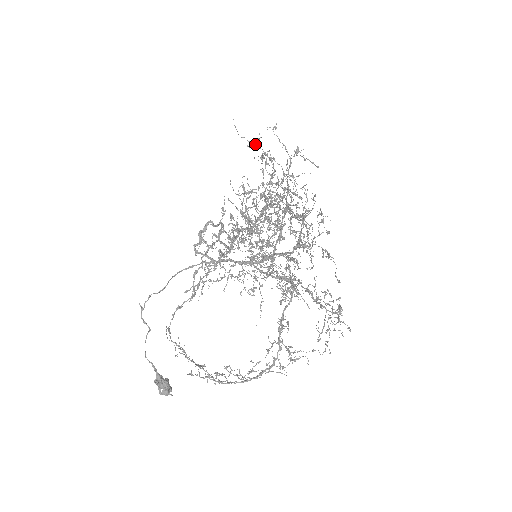
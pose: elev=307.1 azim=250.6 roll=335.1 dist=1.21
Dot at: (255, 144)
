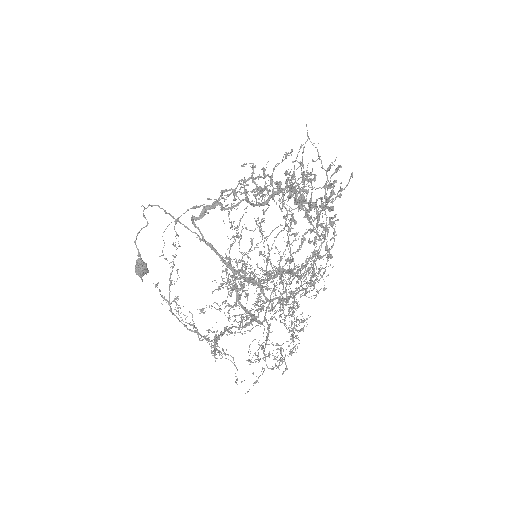
Dot at: (322, 166)
